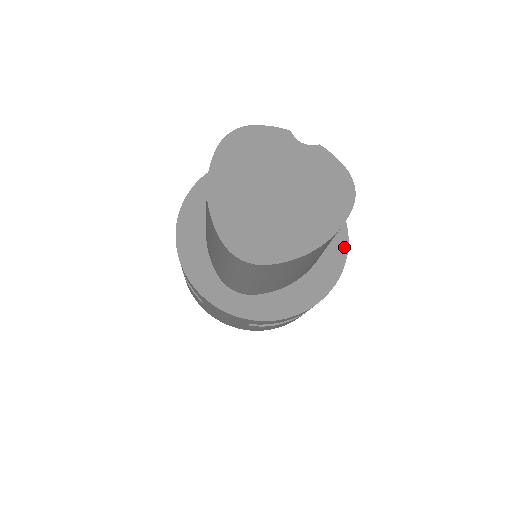
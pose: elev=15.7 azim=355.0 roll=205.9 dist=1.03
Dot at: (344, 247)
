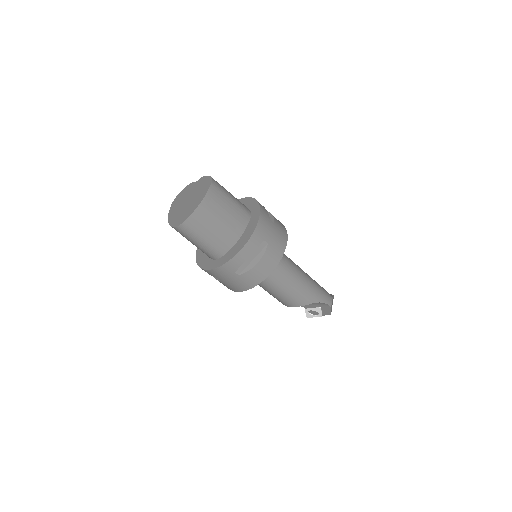
Dot at: (258, 211)
